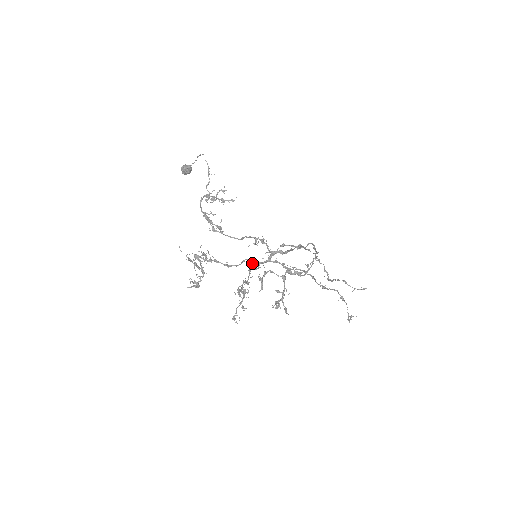
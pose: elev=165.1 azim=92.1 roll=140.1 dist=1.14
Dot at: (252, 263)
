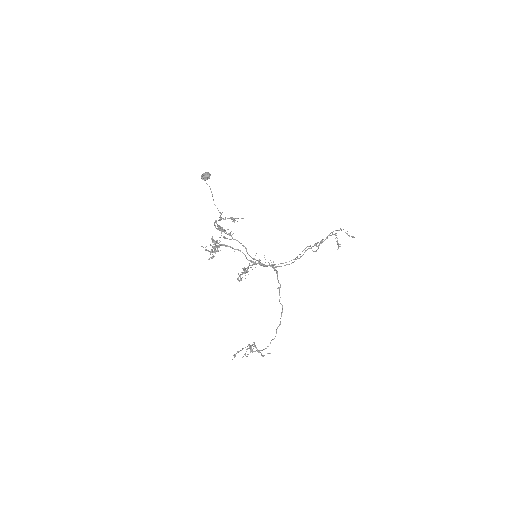
Dot at: occluded
